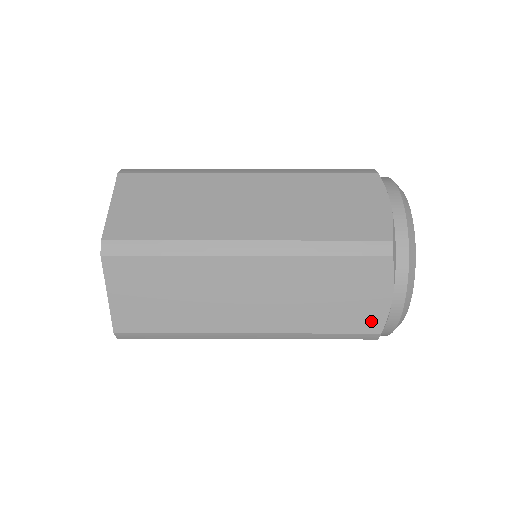
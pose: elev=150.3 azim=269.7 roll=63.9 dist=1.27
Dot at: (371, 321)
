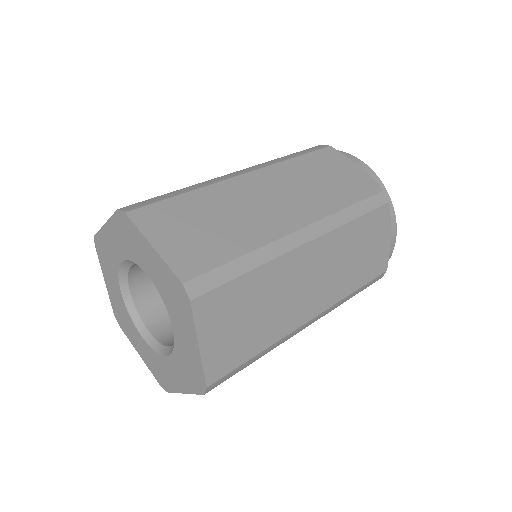
Dot at: occluded
